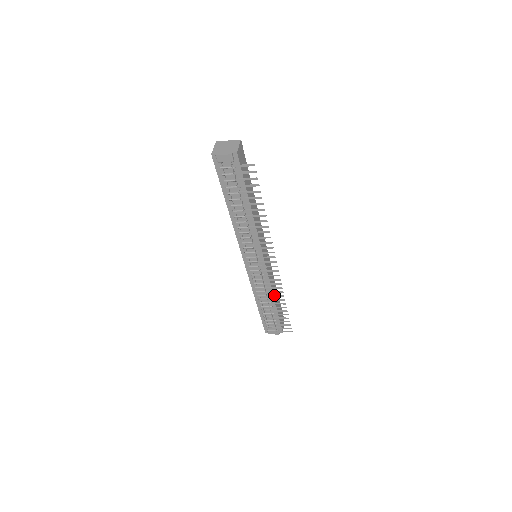
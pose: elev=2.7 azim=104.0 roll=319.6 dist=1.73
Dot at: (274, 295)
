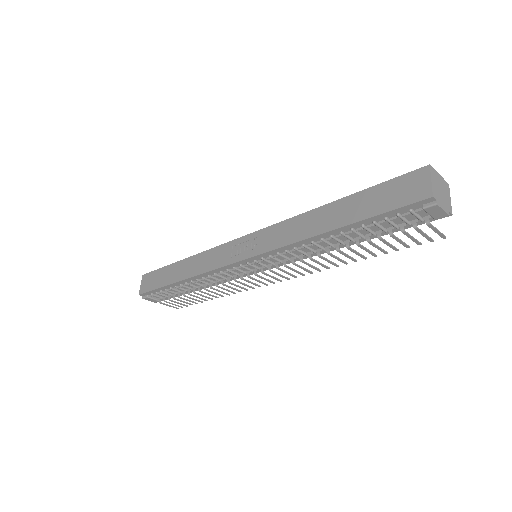
Dot at: occluded
